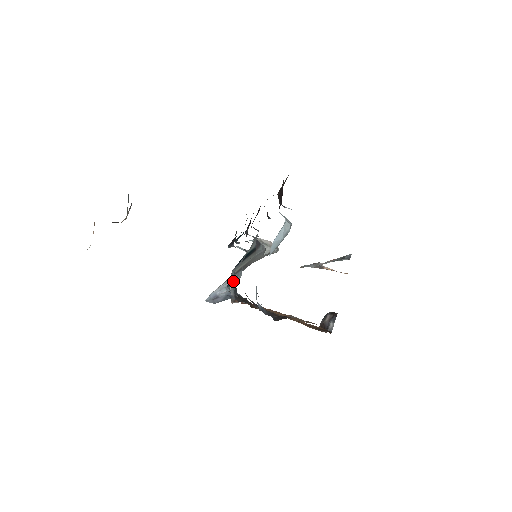
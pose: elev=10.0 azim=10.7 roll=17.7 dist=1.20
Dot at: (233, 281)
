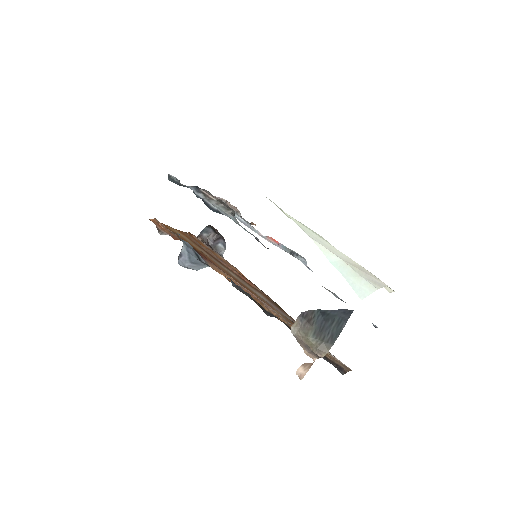
Dot at: occluded
